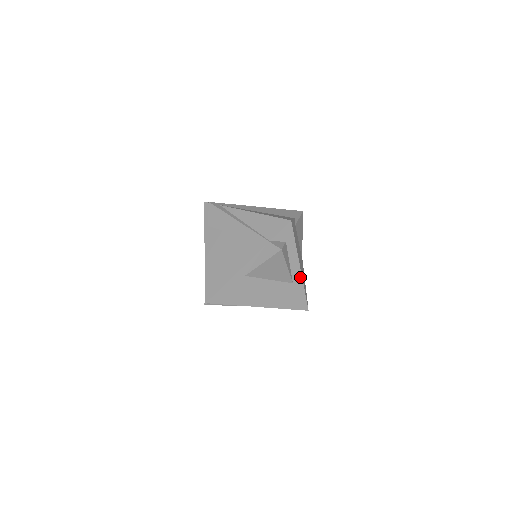
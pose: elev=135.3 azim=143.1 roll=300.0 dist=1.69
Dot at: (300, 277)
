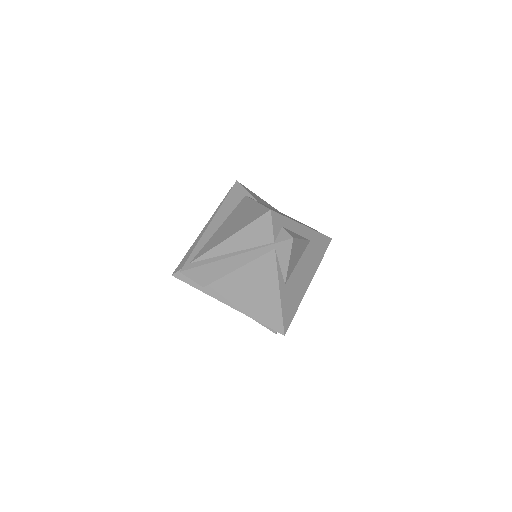
Dot at: (309, 230)
